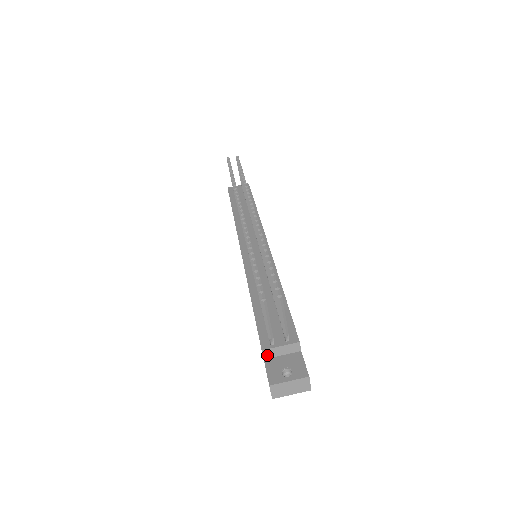
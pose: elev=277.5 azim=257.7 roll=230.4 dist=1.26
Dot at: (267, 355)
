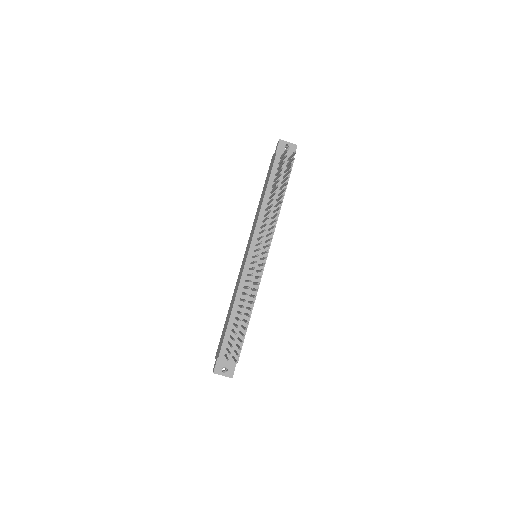
Dot at: (220, 356)
